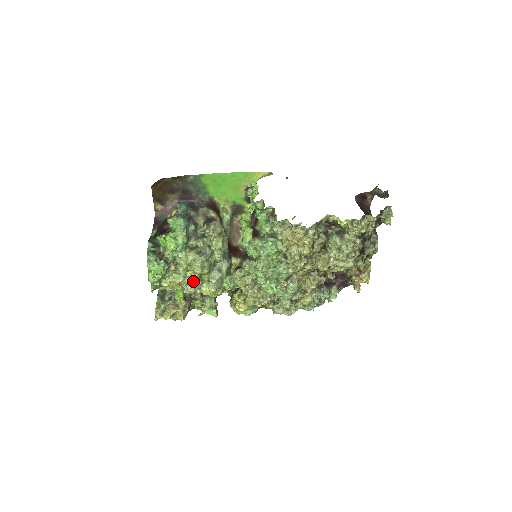
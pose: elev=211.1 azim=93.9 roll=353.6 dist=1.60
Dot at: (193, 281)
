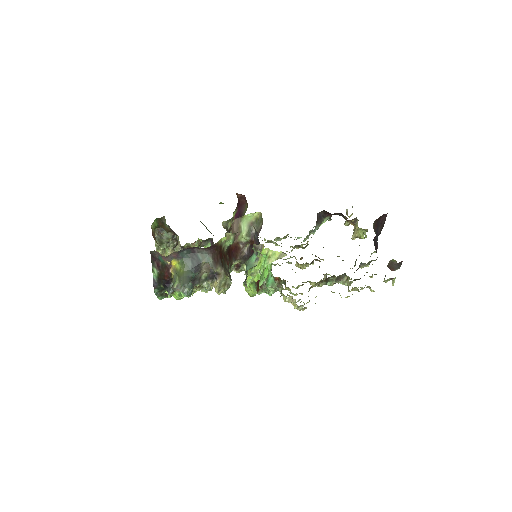
Dot at: occluded
